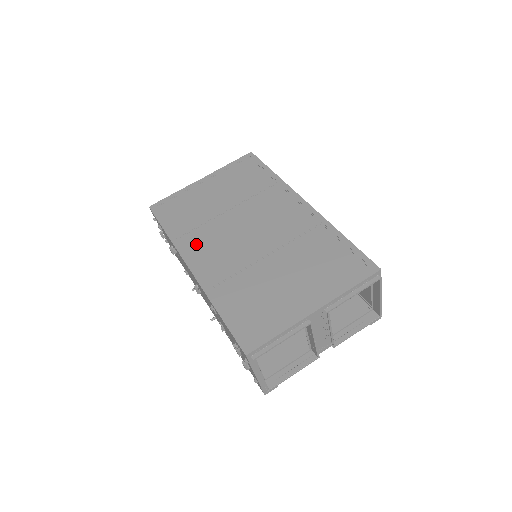
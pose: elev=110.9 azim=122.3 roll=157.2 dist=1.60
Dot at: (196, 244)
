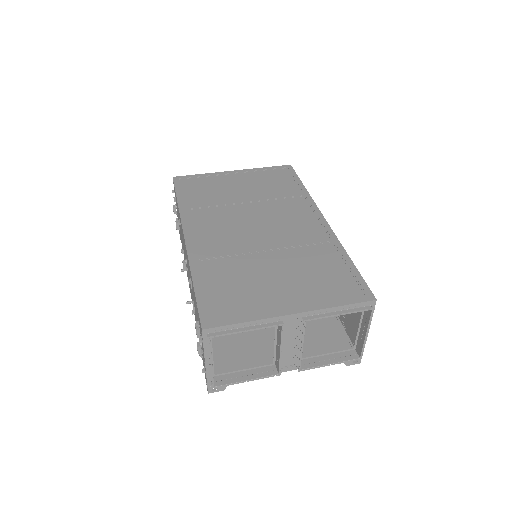
Dot at: (201, 220)
